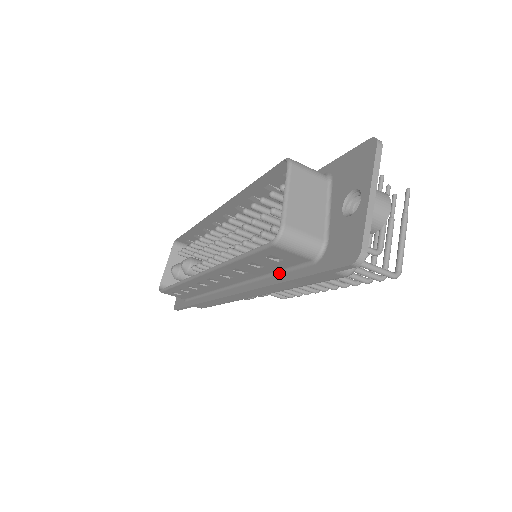
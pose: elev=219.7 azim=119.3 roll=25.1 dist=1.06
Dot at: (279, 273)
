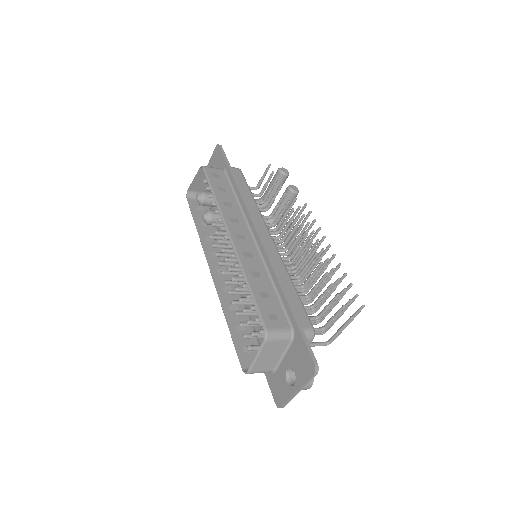
Dot at: occluded
